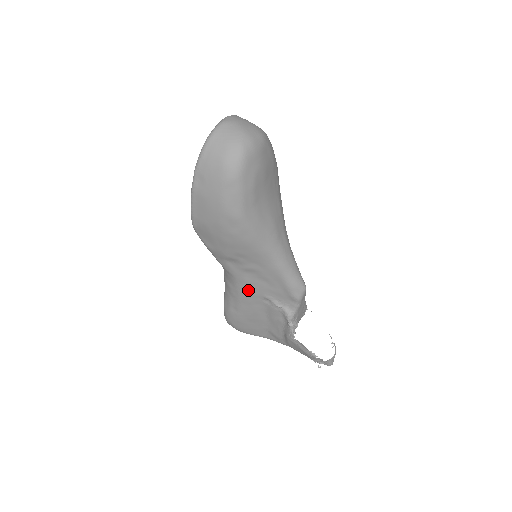
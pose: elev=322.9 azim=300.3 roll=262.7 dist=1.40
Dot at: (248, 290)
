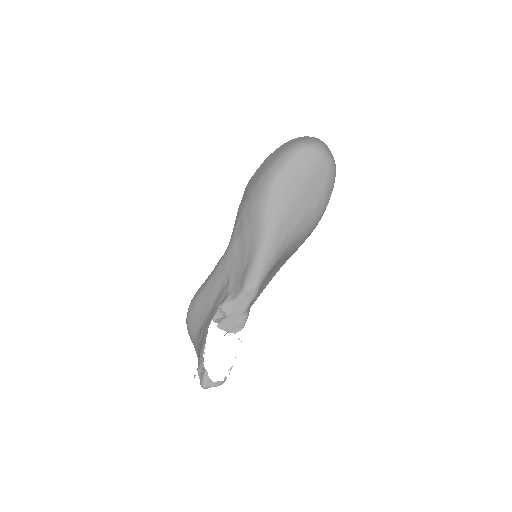
Dot at: (226, 262)
